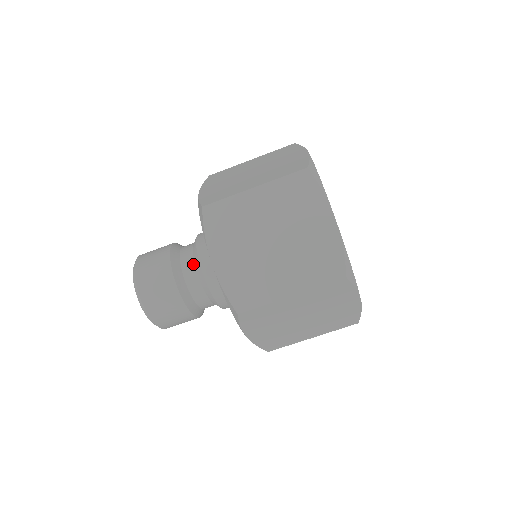
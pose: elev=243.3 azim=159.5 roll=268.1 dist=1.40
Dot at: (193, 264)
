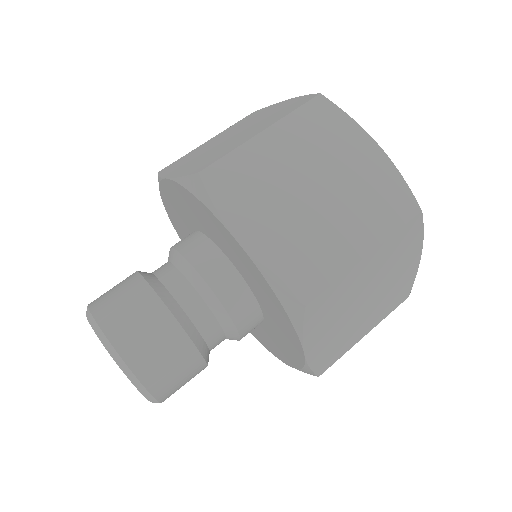
Dot at: (186, 281)
